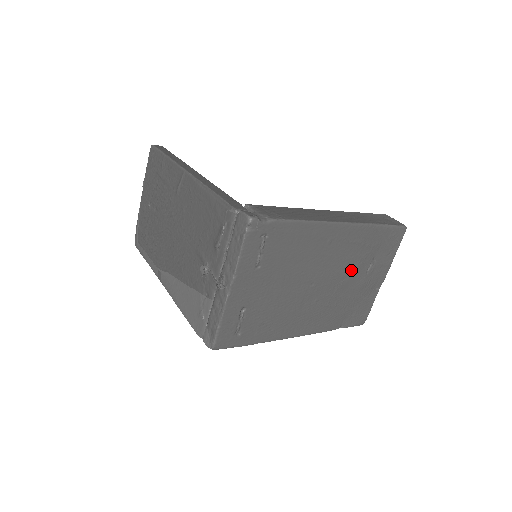
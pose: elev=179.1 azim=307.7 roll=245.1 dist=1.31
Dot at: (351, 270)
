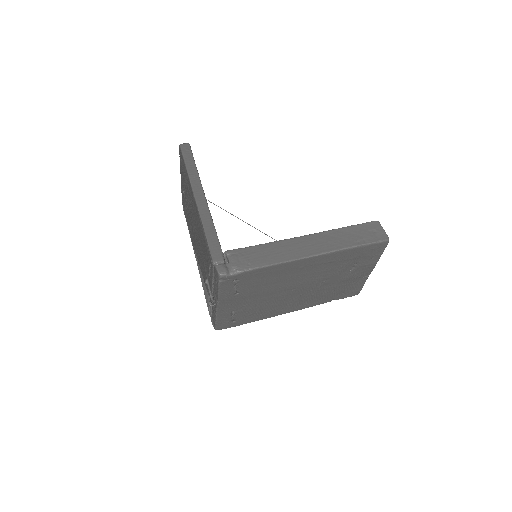
Dot at: (331, 275)
